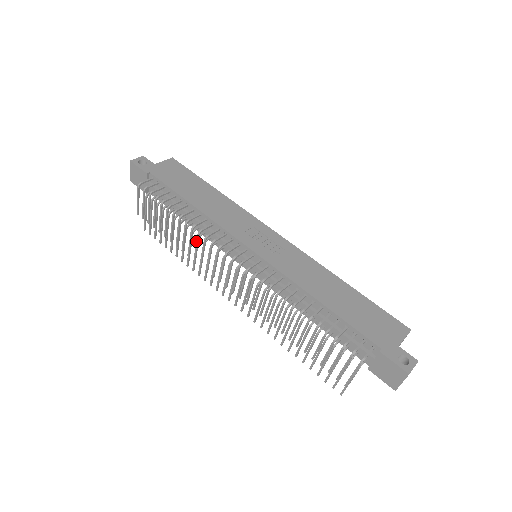
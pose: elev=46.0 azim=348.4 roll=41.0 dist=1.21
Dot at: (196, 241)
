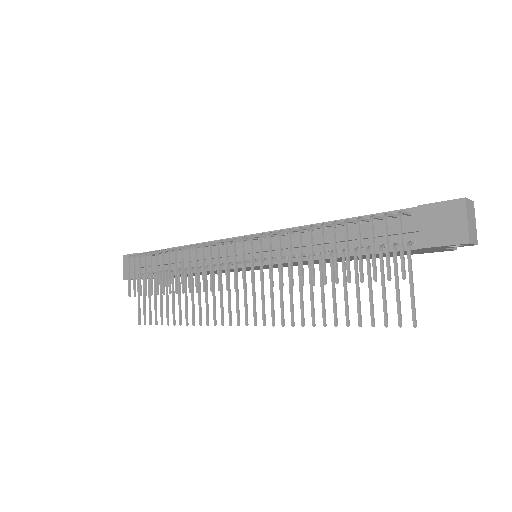
Dot at: (187, 260)
